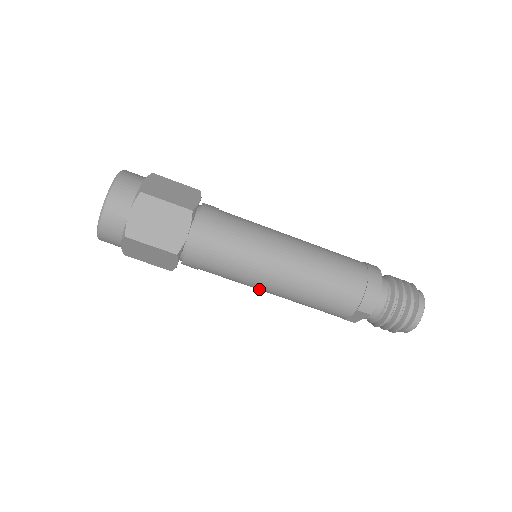
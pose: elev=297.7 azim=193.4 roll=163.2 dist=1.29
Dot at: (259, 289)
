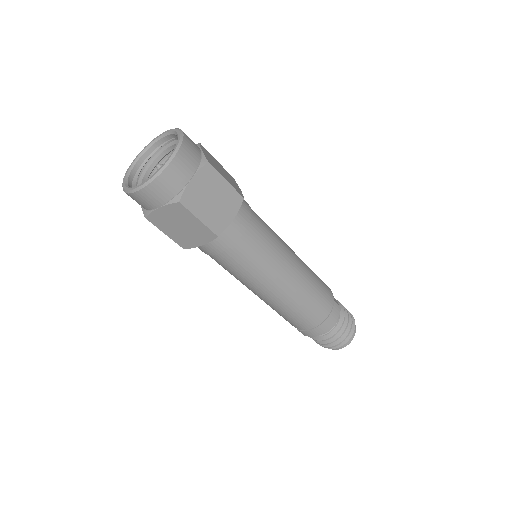
Dot at: occluded
